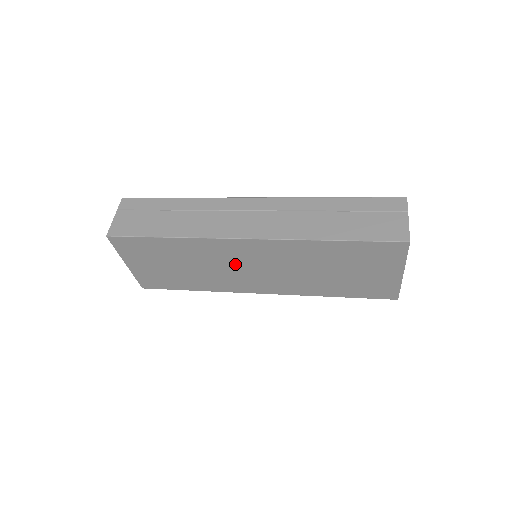
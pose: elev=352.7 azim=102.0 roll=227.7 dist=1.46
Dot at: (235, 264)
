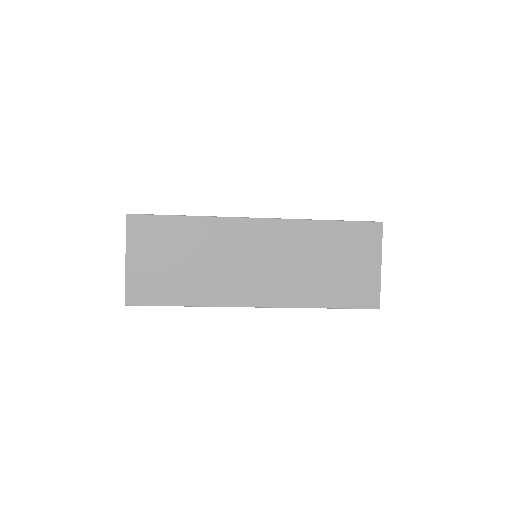
Dot at: (239, 256)
